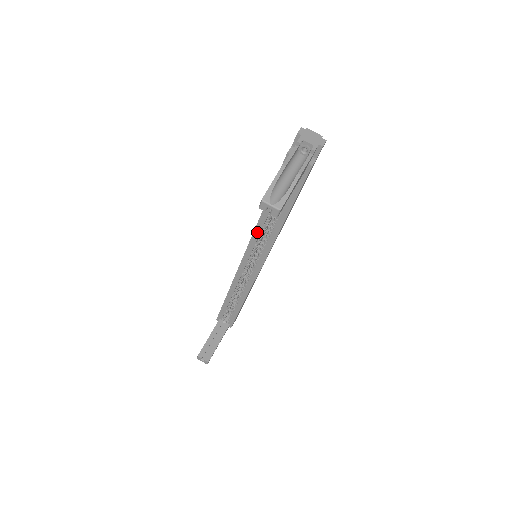
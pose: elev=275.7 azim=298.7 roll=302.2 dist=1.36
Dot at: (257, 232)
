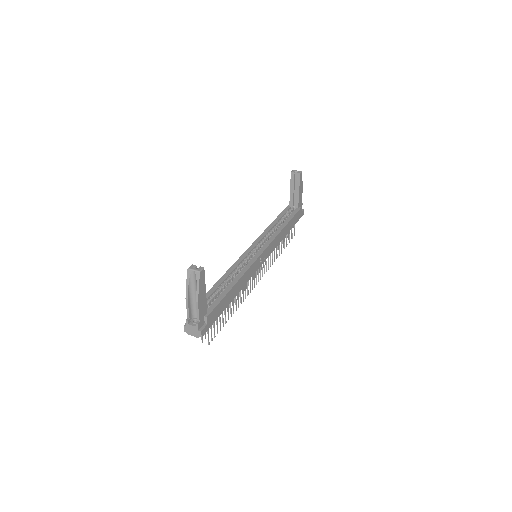
Dot at: (265, 233)
